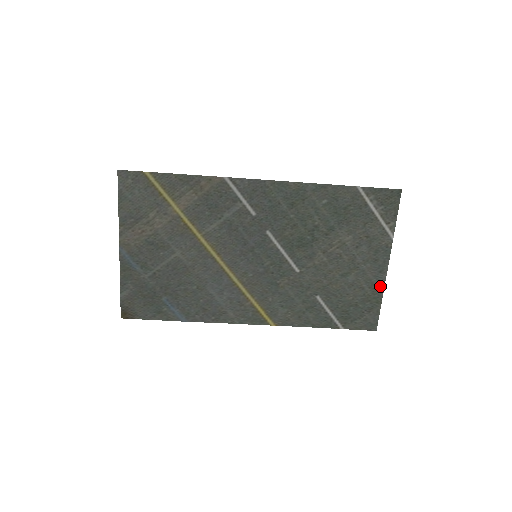
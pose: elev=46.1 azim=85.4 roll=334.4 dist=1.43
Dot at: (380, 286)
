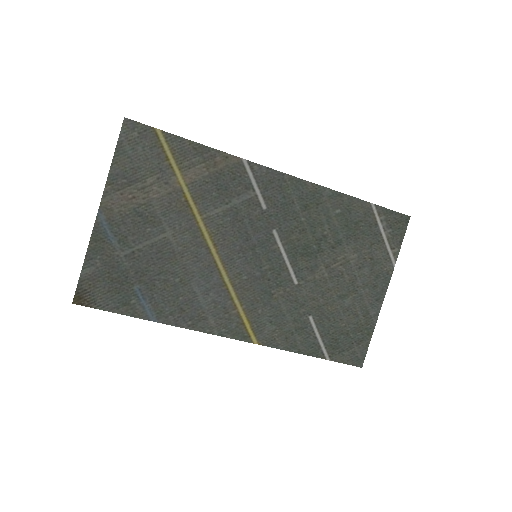
Dot at: (374, 316)
